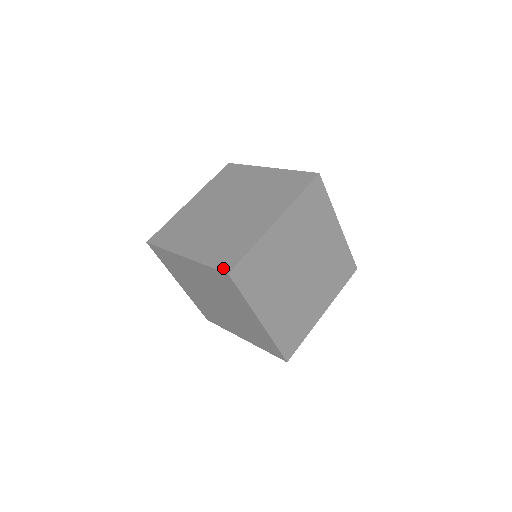
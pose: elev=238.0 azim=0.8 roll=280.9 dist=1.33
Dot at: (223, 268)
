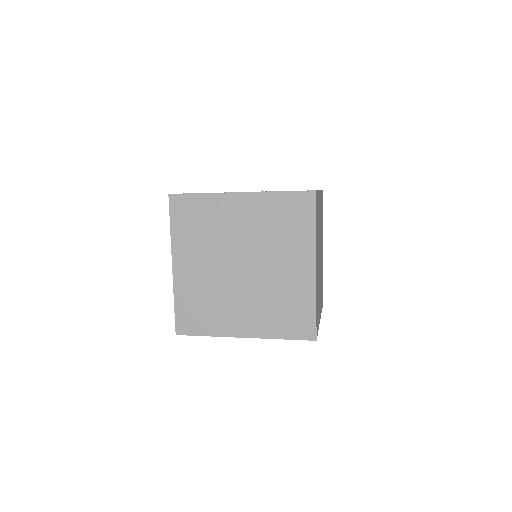
Dot at: (305, 337)
